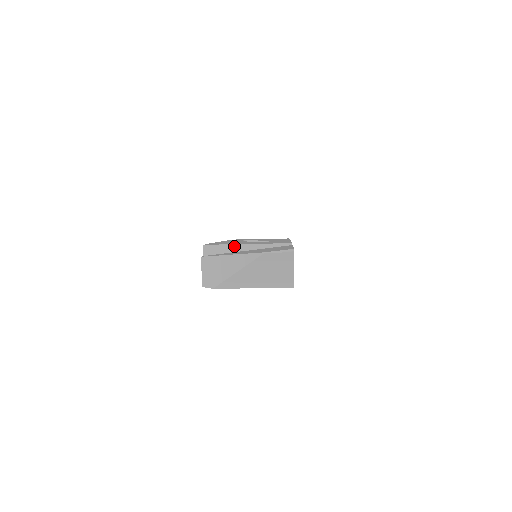
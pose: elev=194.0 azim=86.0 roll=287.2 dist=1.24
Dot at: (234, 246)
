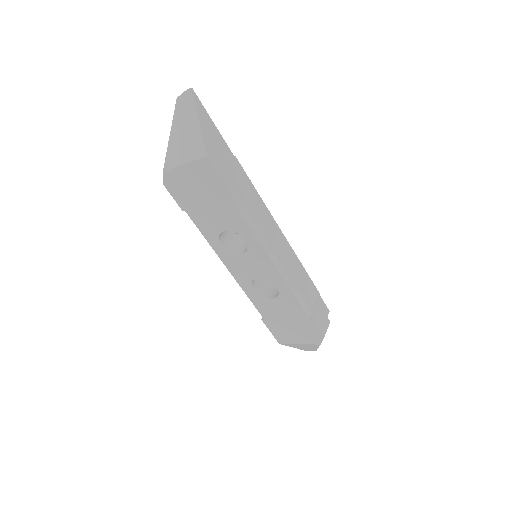
Dot at: occluded
